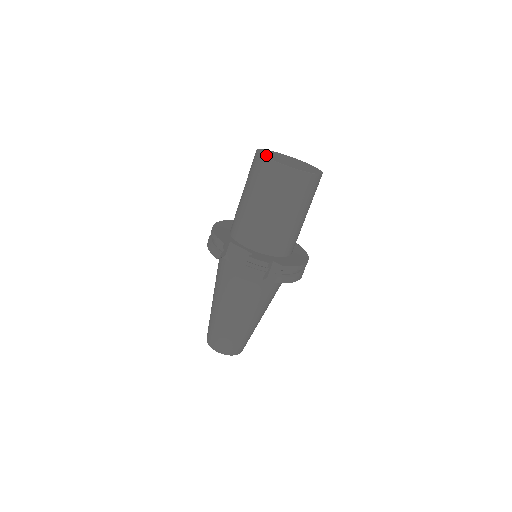
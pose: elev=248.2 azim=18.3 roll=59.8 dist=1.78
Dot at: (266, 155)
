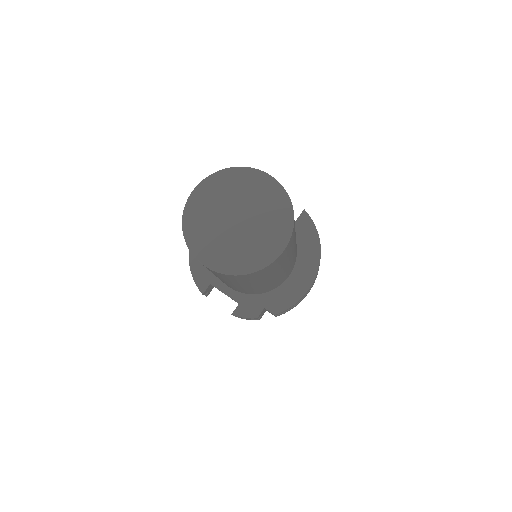
Dot at: (194, 240)
